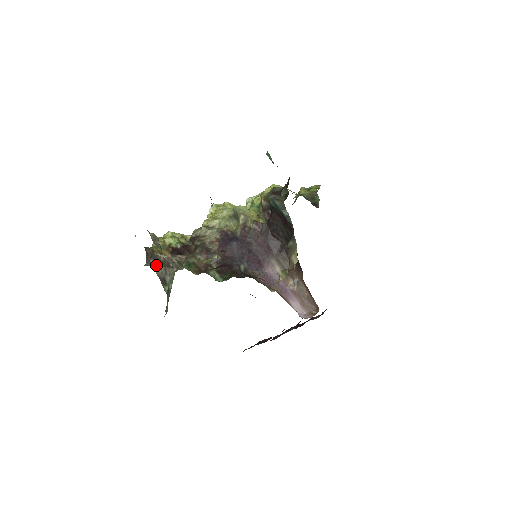
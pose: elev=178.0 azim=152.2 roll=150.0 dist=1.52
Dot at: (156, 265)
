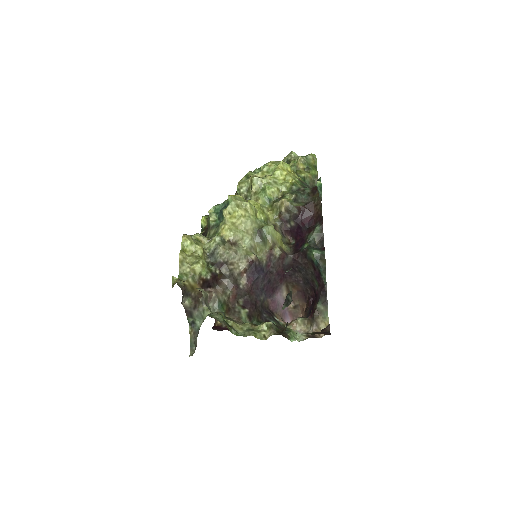
Dot at: (187, 301)
